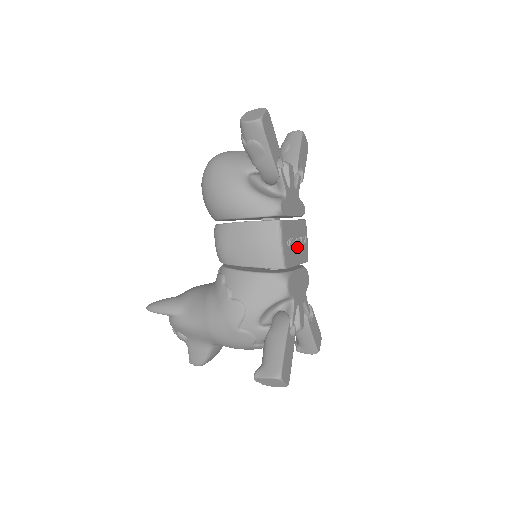
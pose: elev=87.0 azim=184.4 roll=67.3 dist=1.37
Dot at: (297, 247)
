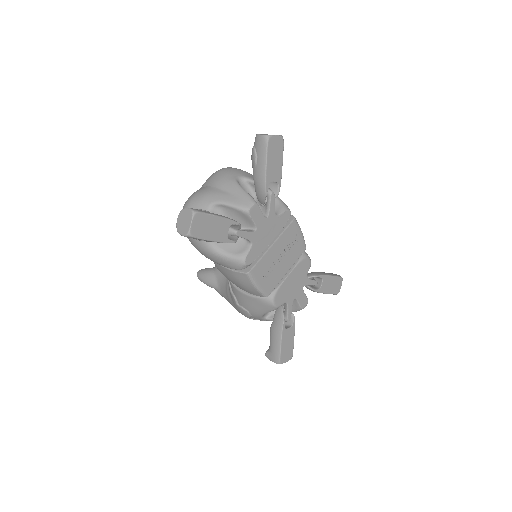
Dot at: (283, 260)
